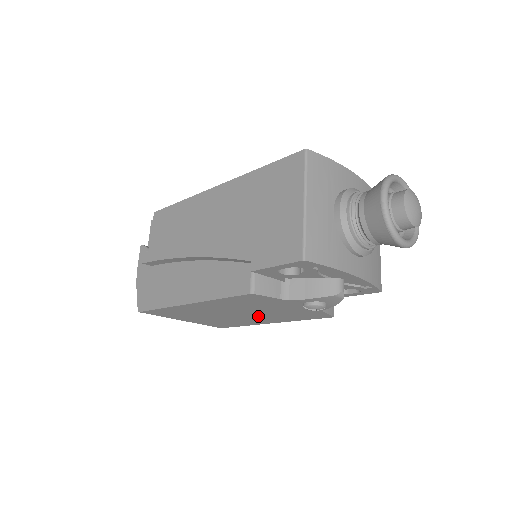
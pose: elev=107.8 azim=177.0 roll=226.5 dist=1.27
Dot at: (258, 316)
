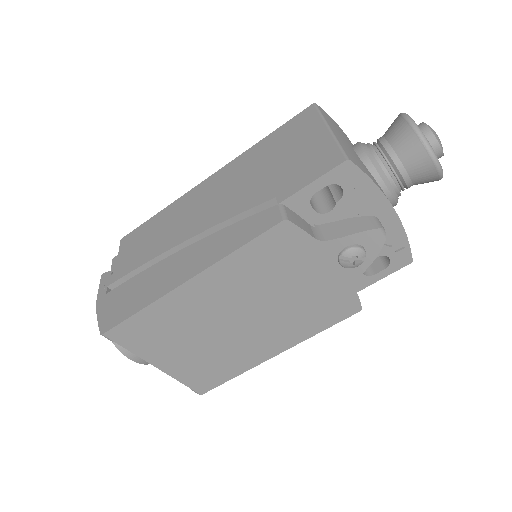
Dot at: (267, 324)
